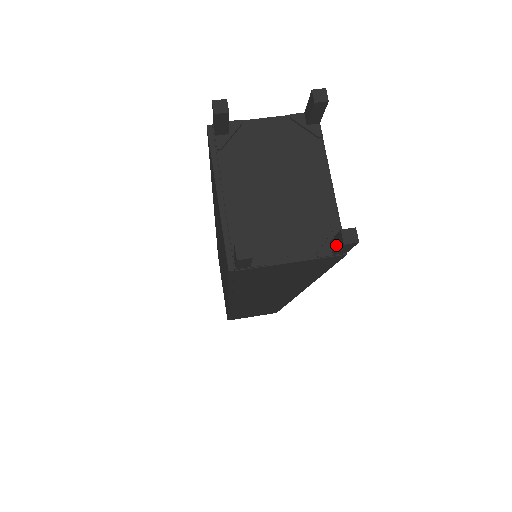
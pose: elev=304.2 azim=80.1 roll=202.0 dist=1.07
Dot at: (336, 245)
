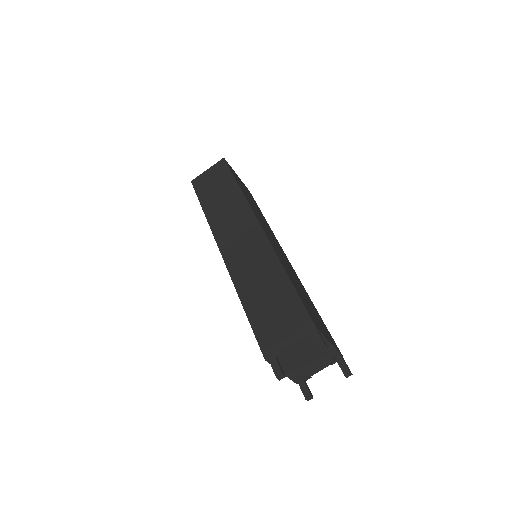
Dot at: (341, 368)
